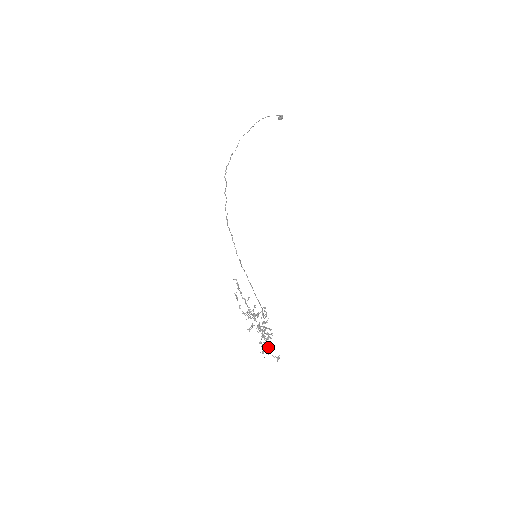
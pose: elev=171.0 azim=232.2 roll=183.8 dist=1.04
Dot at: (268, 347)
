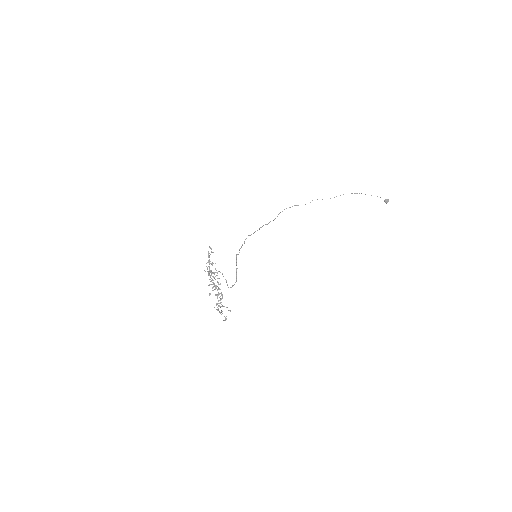
Dot at: (217, 303)
